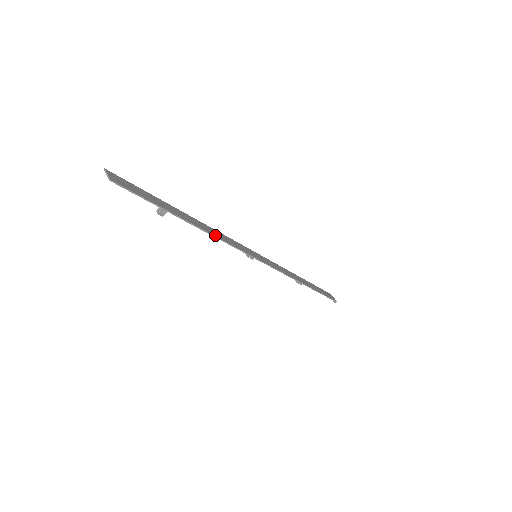
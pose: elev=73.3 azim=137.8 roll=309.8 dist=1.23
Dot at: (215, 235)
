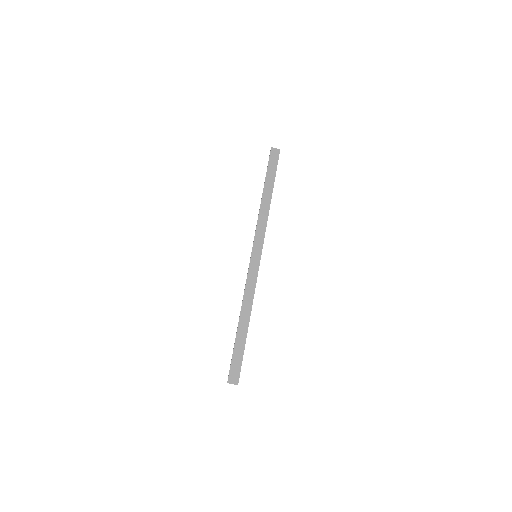
Dot at: (251, 302)
